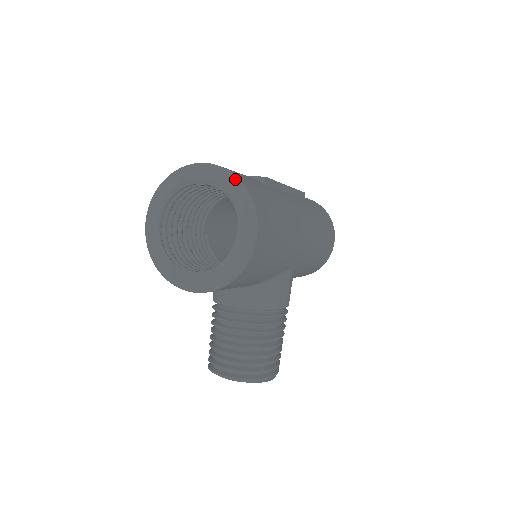
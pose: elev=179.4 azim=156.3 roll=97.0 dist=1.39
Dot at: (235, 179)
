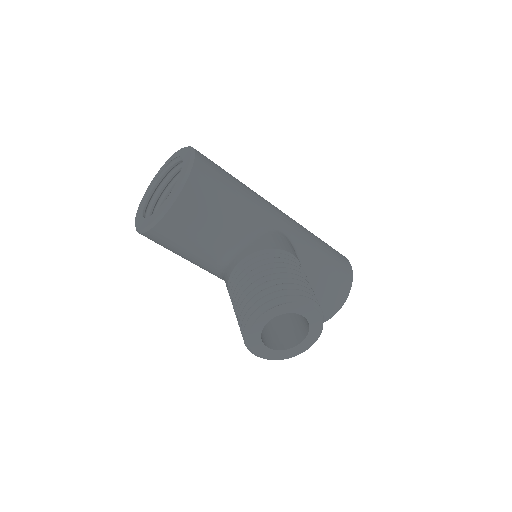
Dot at: occluded
